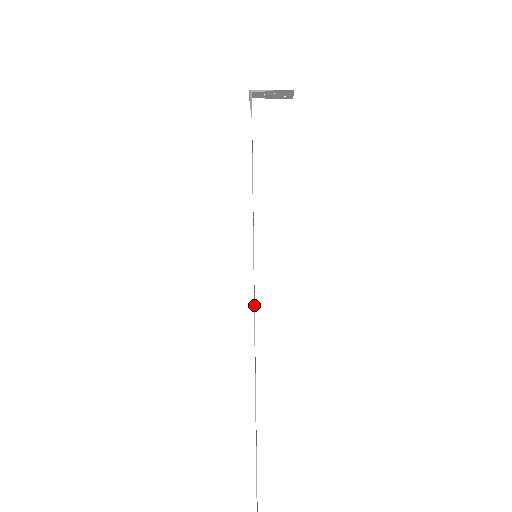
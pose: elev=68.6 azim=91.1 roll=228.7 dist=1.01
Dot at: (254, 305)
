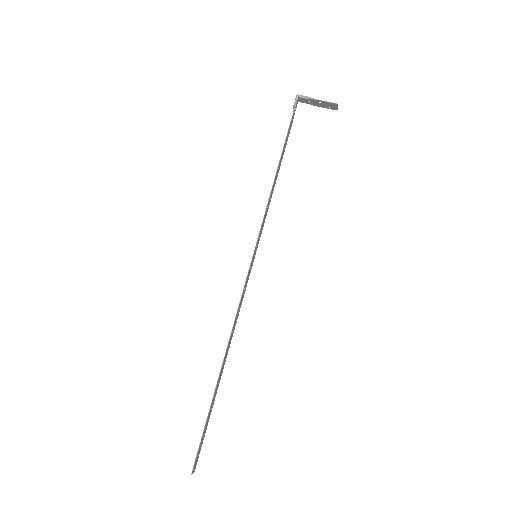
Dot at: (240, 300)
